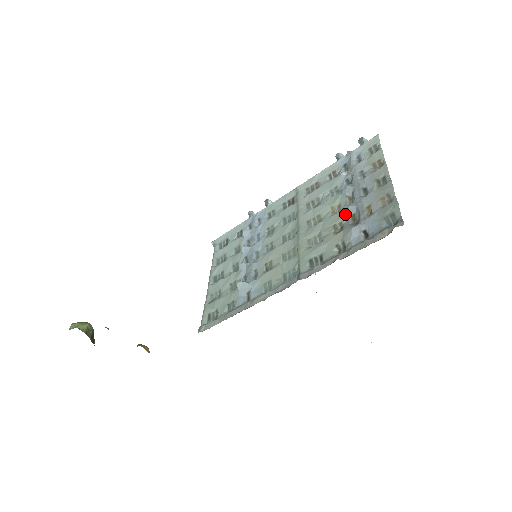
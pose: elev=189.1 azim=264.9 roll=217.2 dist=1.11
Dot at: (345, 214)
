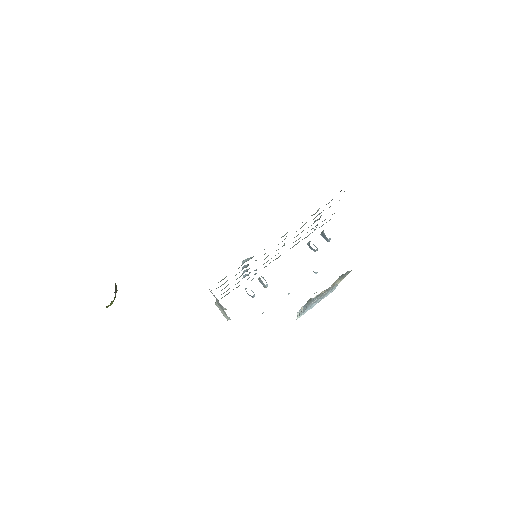
Dot at: occluded
